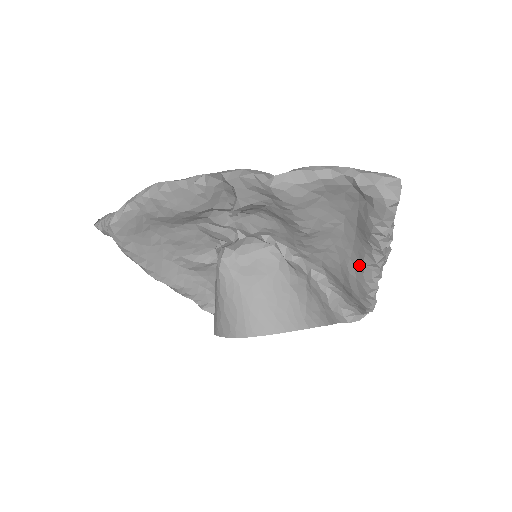
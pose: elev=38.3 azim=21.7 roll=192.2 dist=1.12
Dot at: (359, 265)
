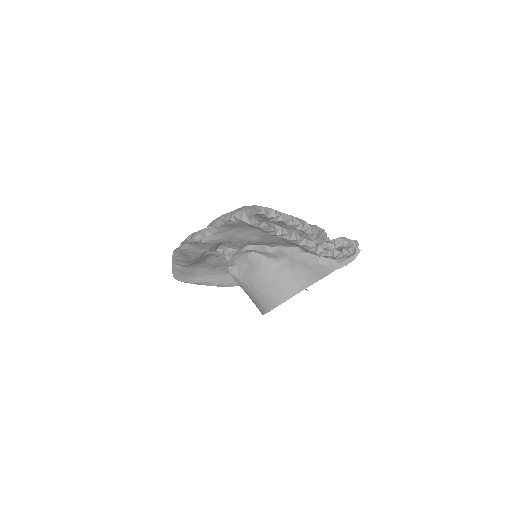
Dot at: occluded
